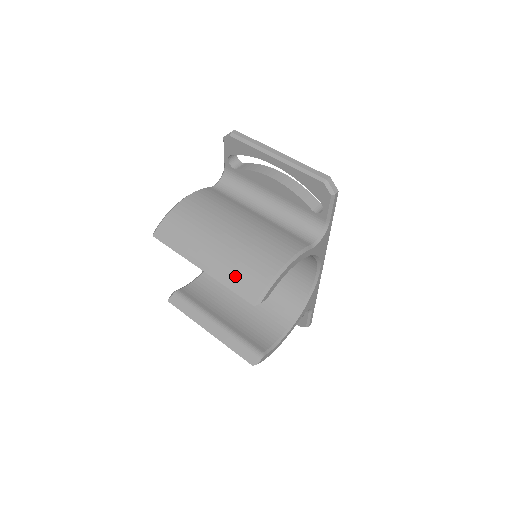
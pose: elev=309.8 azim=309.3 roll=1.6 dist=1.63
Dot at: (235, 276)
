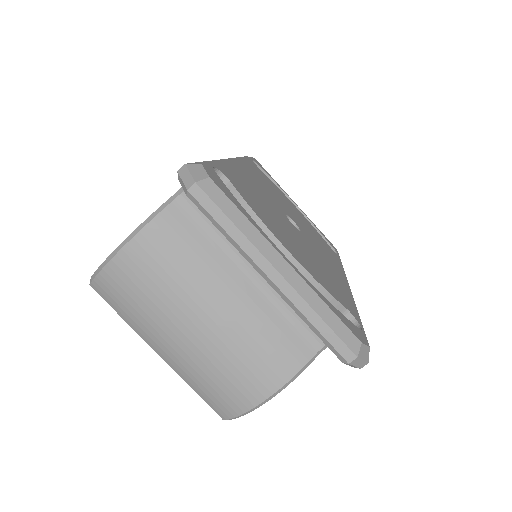
Dot at: (201, 387)
